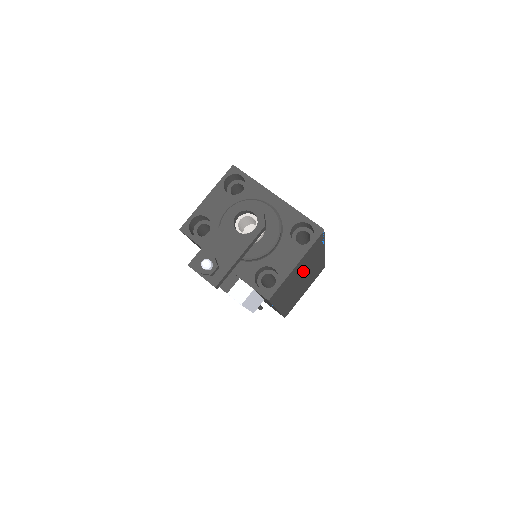
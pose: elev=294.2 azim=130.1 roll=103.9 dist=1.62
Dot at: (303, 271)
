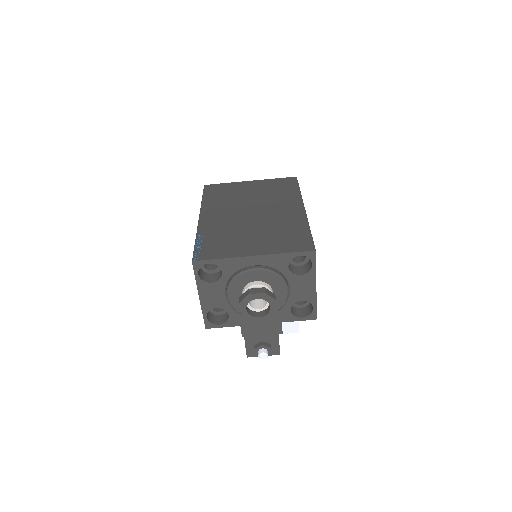
Dot at: occluded
